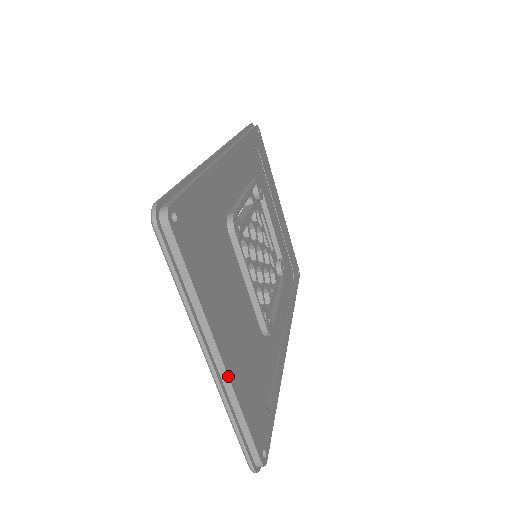
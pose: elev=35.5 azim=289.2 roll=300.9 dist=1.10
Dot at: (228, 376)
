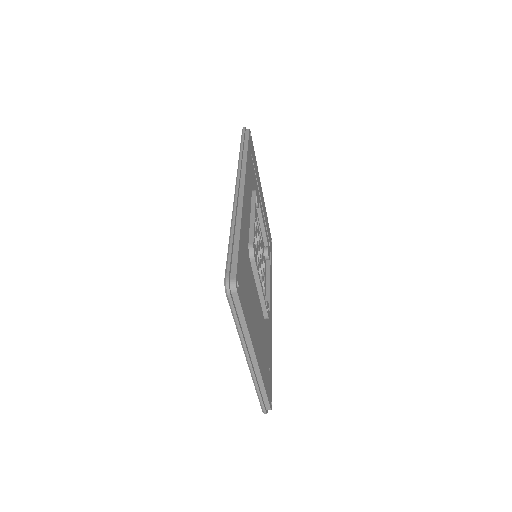
Dot at: (259, 367)
